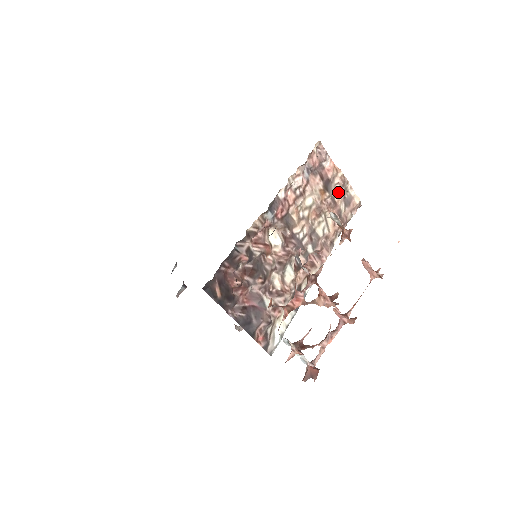
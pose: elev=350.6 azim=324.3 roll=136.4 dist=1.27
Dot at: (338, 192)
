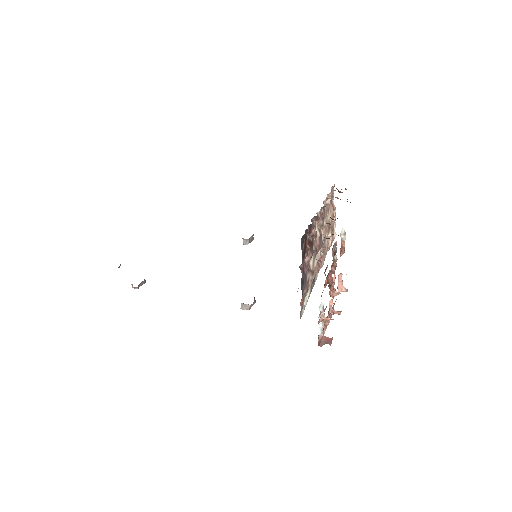
Dot at: occluded
